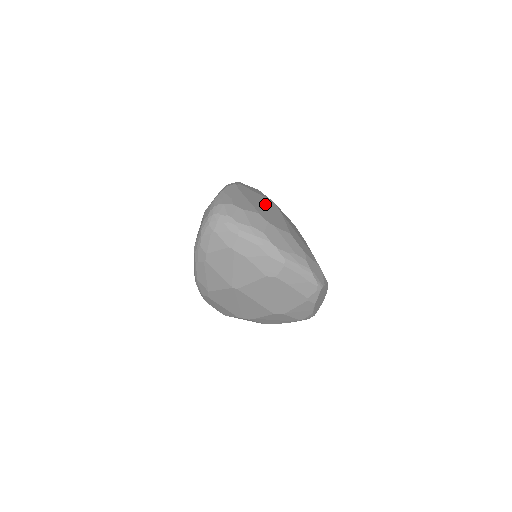
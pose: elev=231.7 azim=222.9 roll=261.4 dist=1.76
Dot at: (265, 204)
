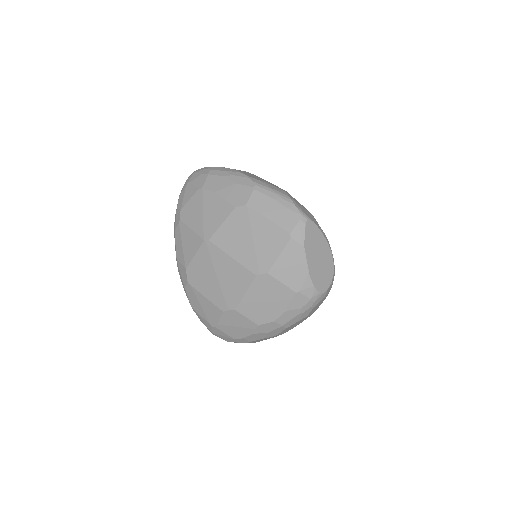
Dot at: occluded
